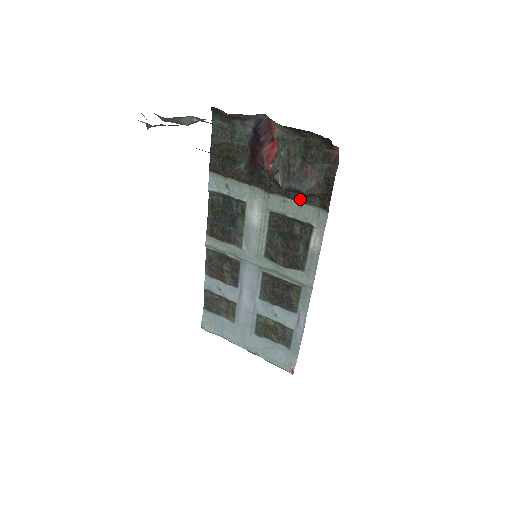
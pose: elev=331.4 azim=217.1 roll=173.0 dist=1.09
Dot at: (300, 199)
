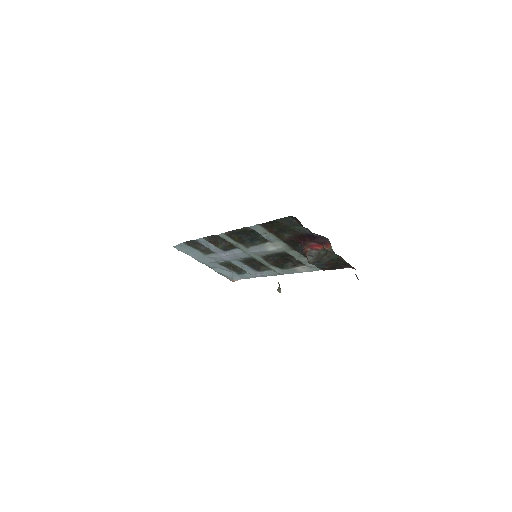
Dot at: occluded
